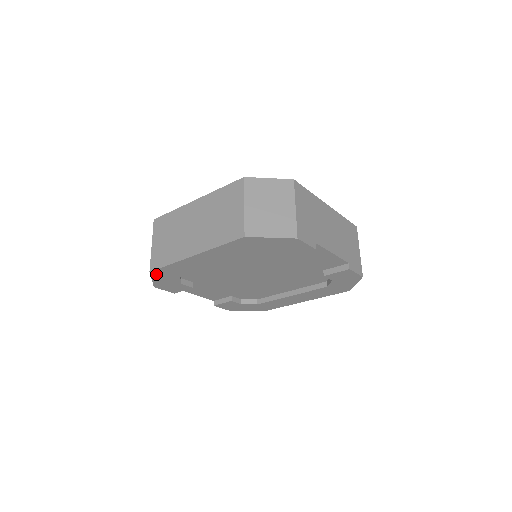
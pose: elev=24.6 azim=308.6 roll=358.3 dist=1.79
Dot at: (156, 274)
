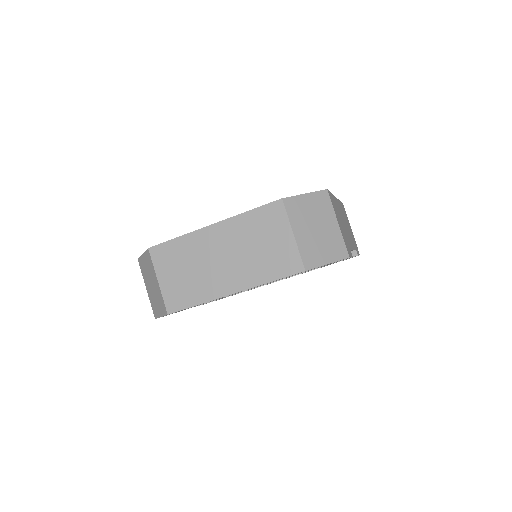
Dot at: occluded
